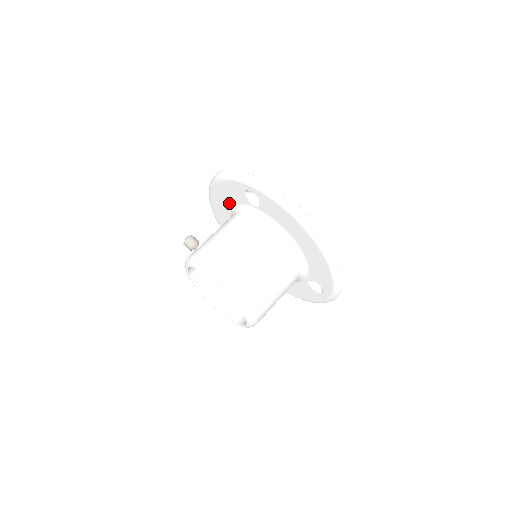
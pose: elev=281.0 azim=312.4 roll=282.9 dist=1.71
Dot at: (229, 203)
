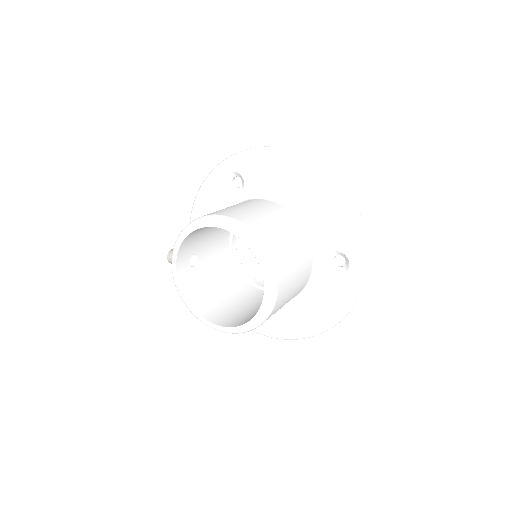
Dot at: occluded
